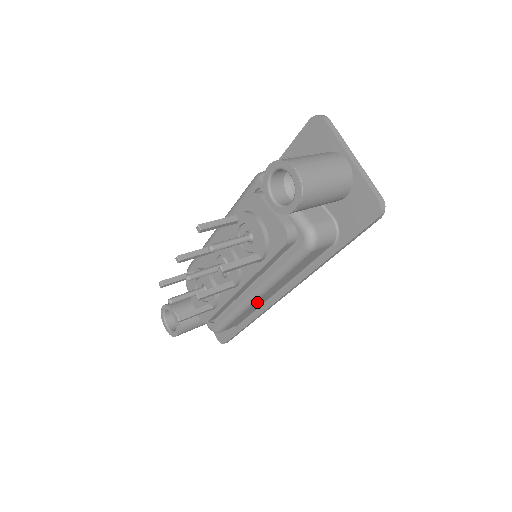
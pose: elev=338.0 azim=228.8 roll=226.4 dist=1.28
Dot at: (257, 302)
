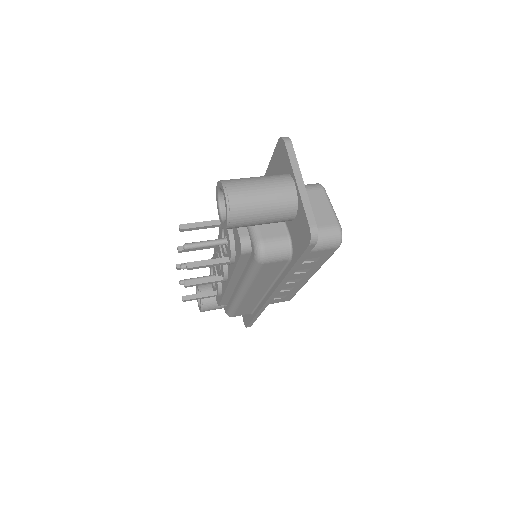
Dot at: (248, 298)
